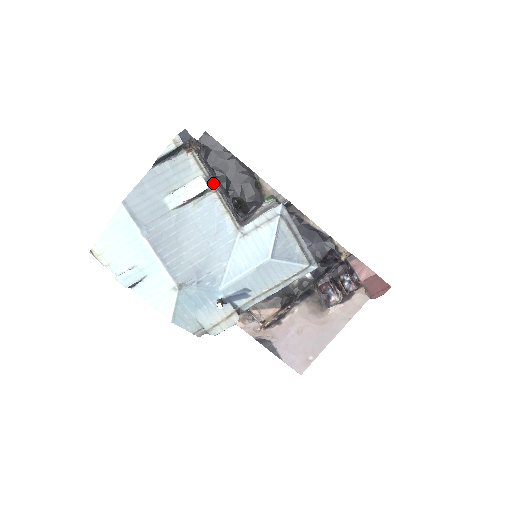
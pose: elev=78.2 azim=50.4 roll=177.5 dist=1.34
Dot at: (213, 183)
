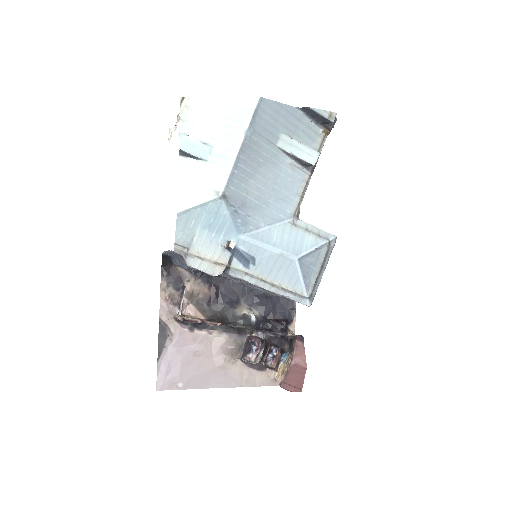
Dot at: occluded
